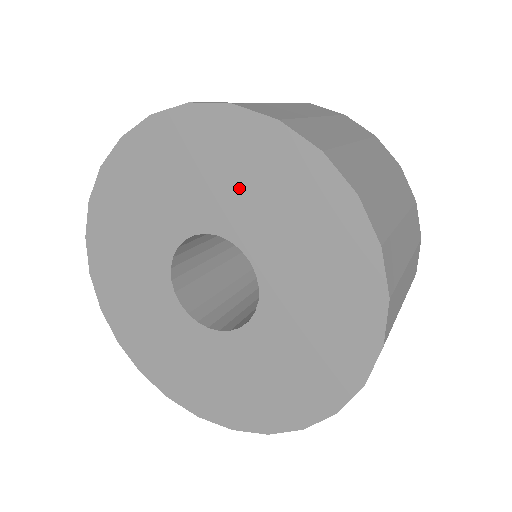
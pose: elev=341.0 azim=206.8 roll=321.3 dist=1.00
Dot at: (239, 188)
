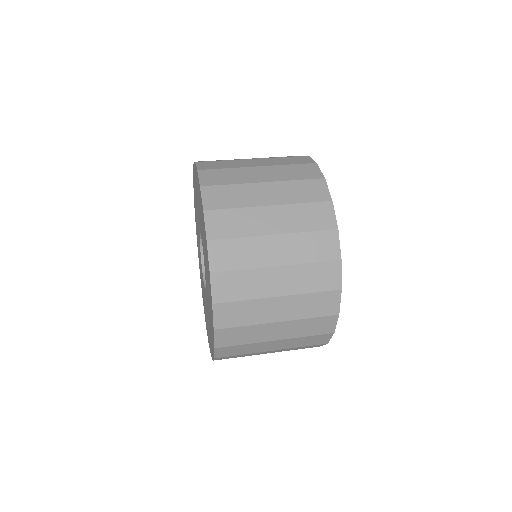
Dot at: occluded
